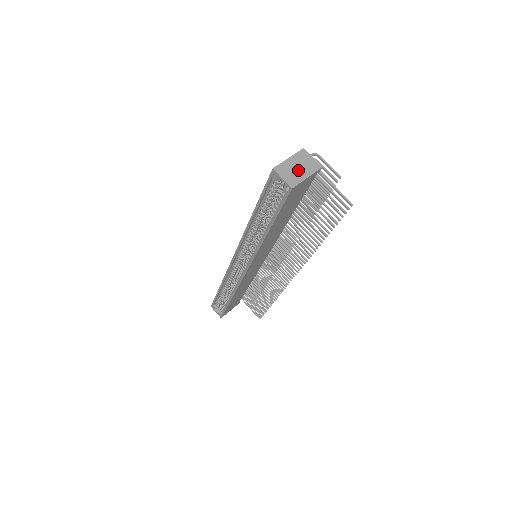
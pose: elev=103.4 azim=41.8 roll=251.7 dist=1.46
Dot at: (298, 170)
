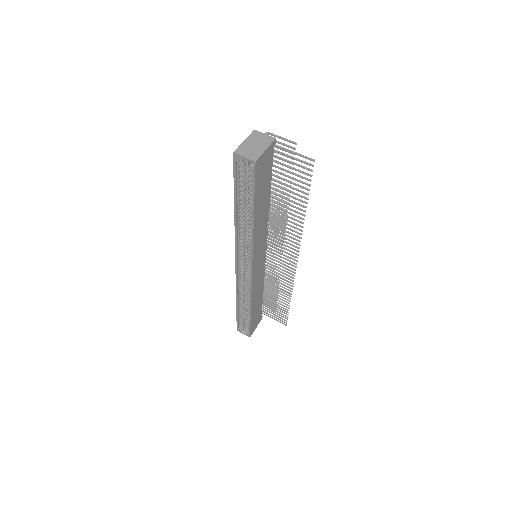
Dot at: (256, 147)
